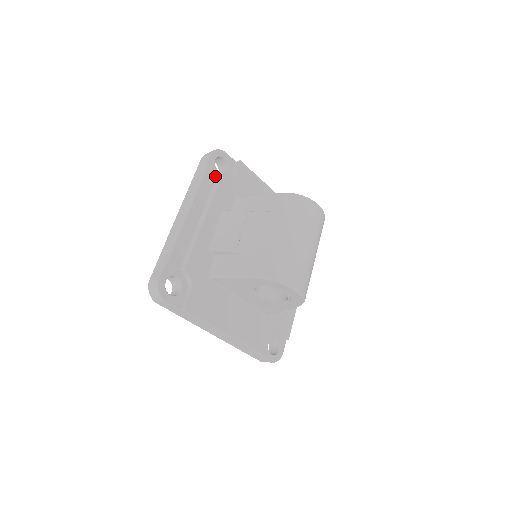
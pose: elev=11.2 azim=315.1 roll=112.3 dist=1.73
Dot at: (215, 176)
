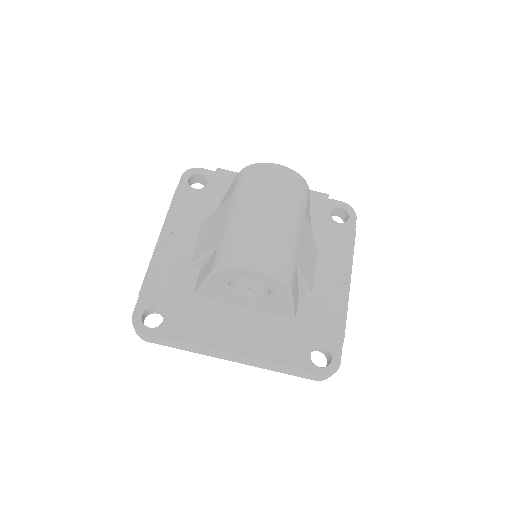
Dot at: (188, 194)
